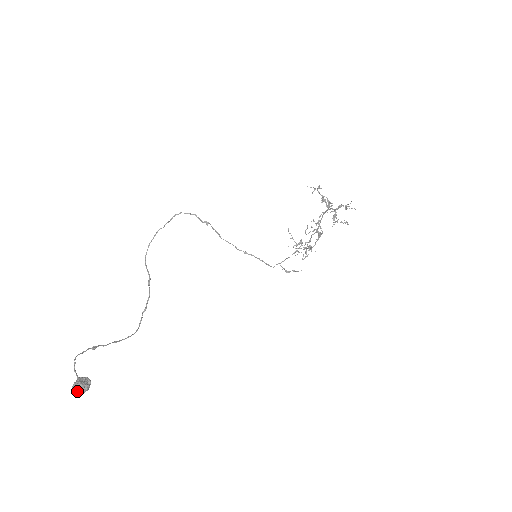
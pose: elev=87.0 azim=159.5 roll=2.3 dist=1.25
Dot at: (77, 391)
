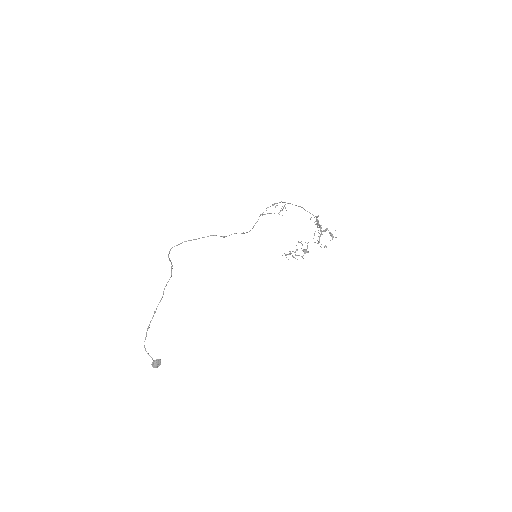
Dot at: occluded
